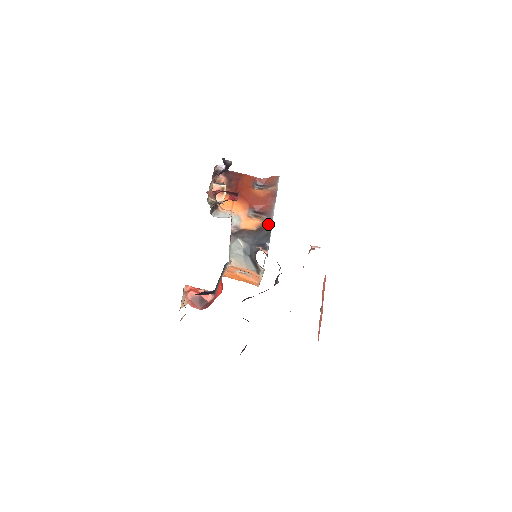
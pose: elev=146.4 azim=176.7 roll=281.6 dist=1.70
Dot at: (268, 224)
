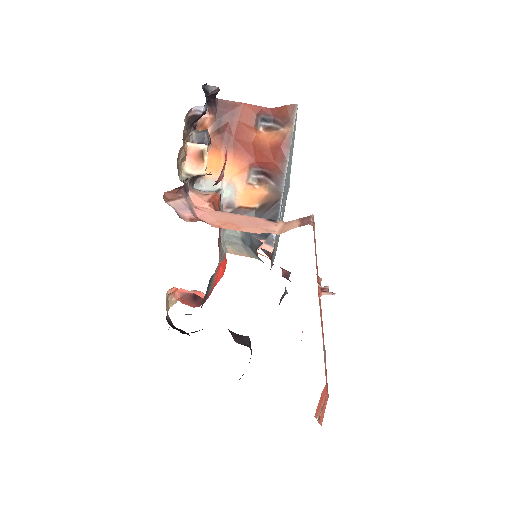
Dot at: (276, 199)
